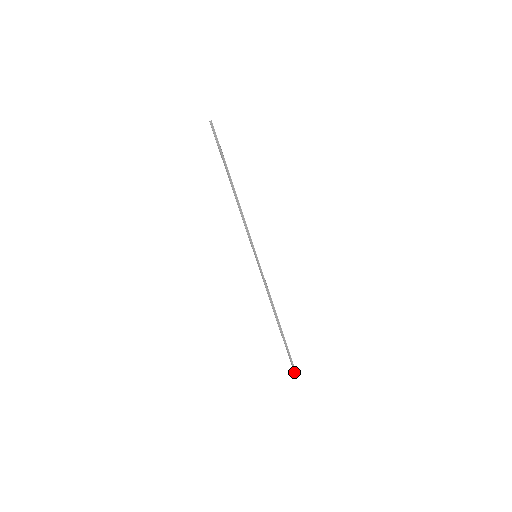
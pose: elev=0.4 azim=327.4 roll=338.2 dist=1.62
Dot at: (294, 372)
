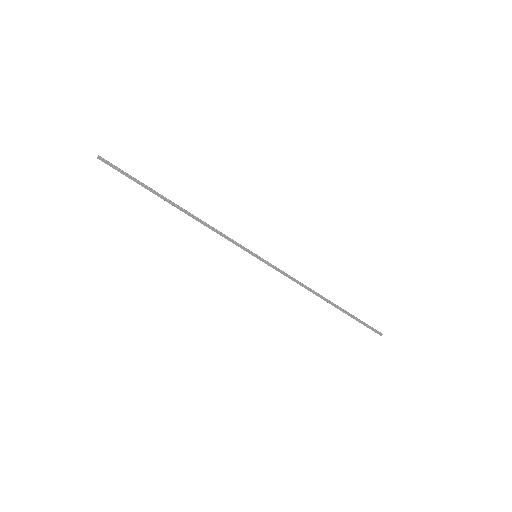
Dot at: occluded
